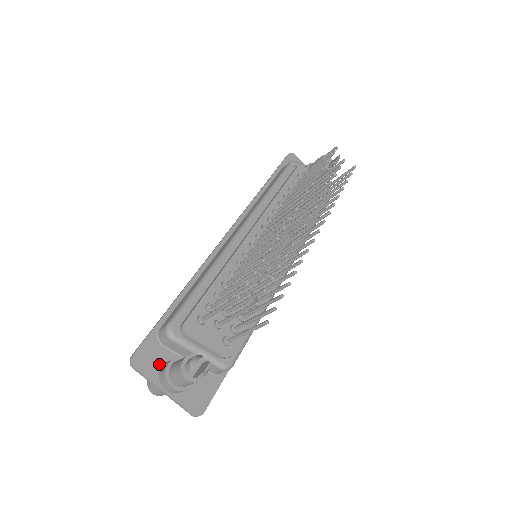
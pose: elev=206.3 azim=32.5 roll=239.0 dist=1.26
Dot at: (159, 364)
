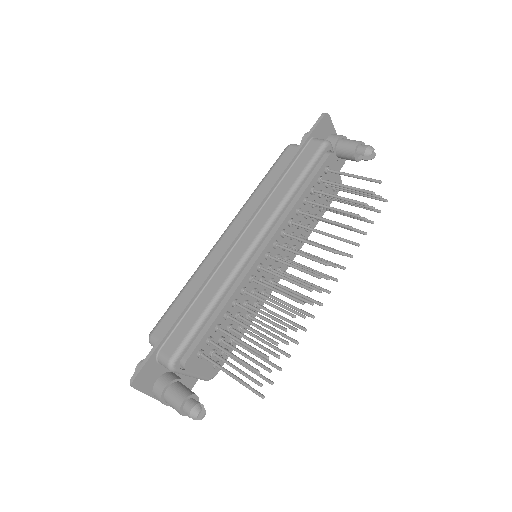
Dot at: (154, 379)
